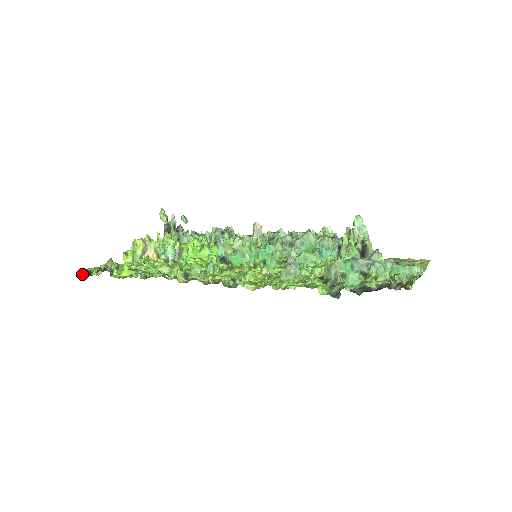
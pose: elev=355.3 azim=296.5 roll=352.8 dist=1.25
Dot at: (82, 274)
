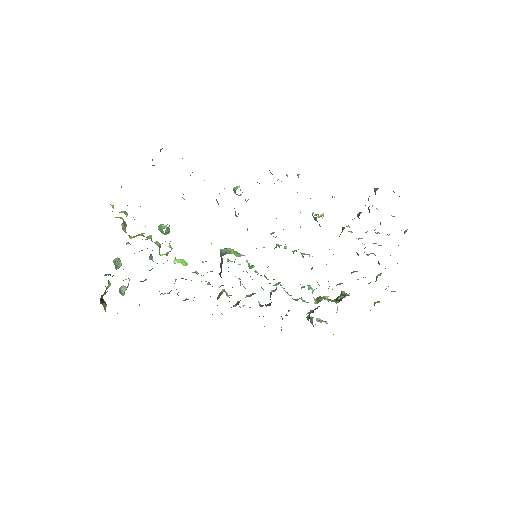
Dot at: occluded
